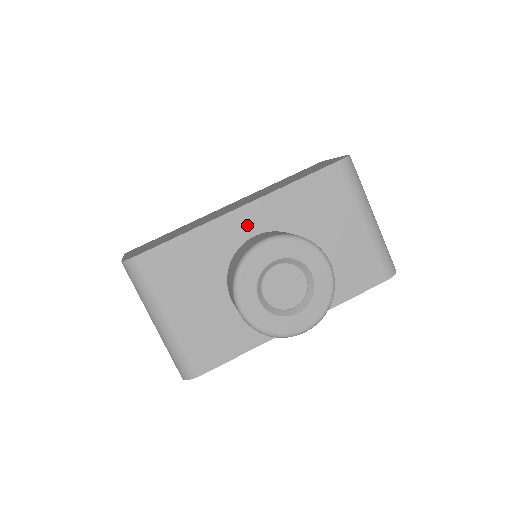
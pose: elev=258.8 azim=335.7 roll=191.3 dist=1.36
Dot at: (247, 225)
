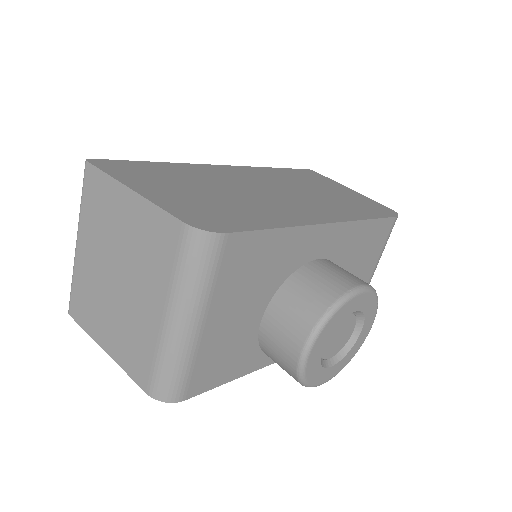
Dot at: (321, 245)
